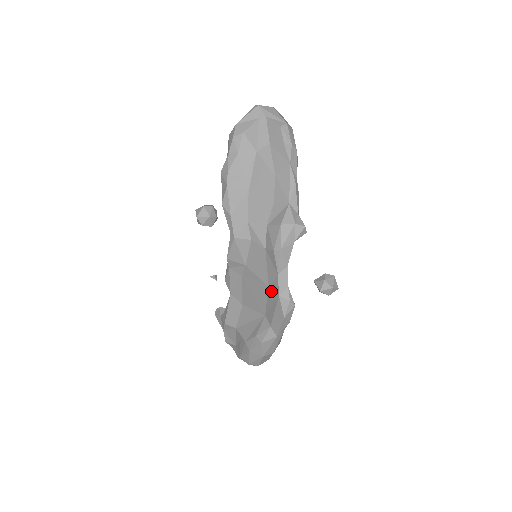
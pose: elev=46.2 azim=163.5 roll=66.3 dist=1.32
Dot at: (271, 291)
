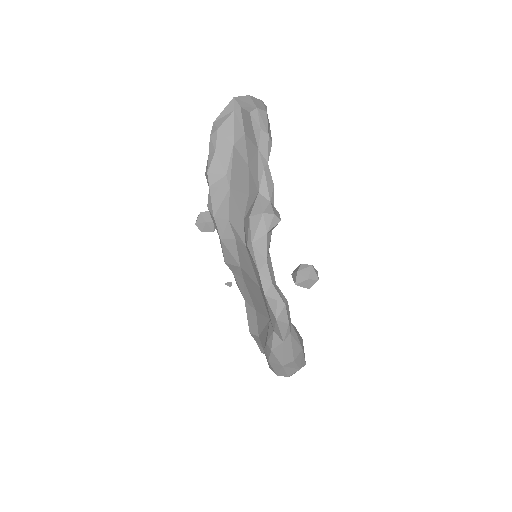
Dot at: (261, 291)
